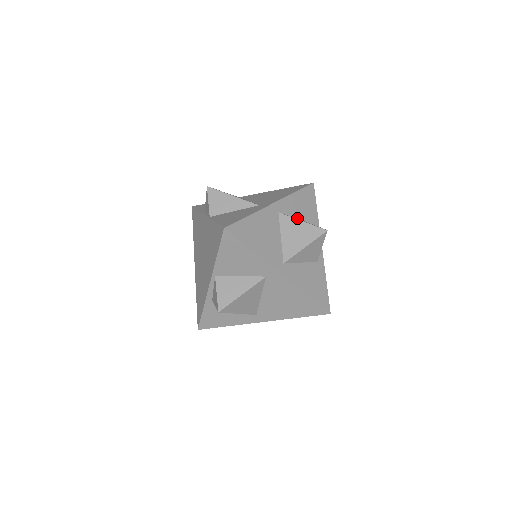
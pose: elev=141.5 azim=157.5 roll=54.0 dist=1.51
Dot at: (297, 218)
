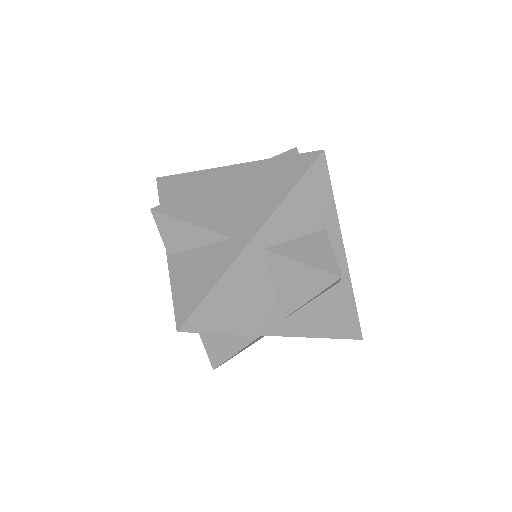
Dot at: (298, 236)
